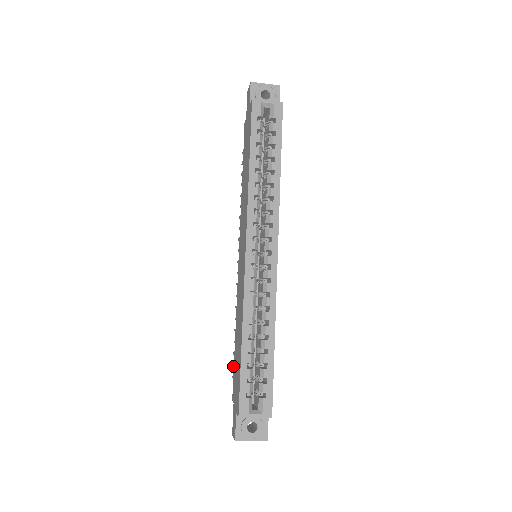
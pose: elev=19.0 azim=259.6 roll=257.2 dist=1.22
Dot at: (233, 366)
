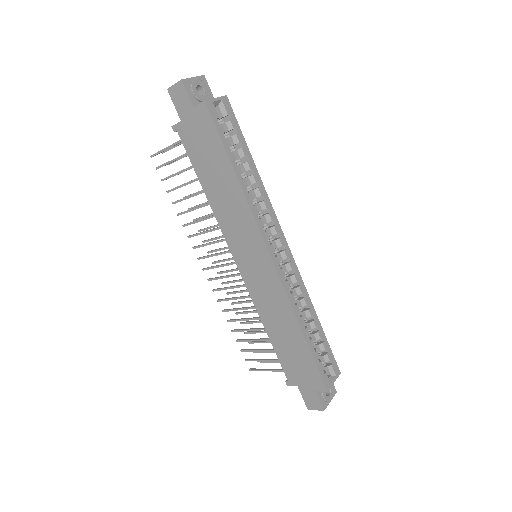
Dot at: occluded
